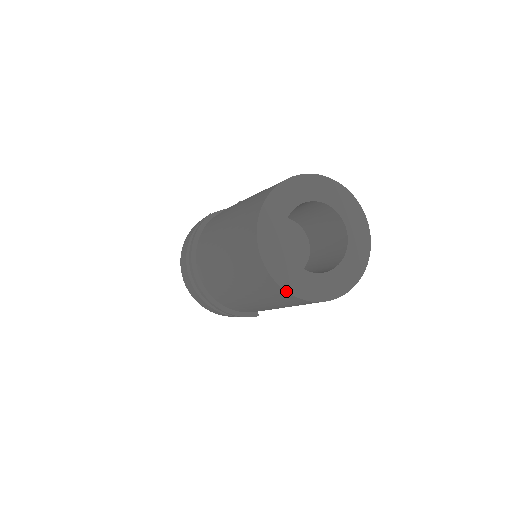
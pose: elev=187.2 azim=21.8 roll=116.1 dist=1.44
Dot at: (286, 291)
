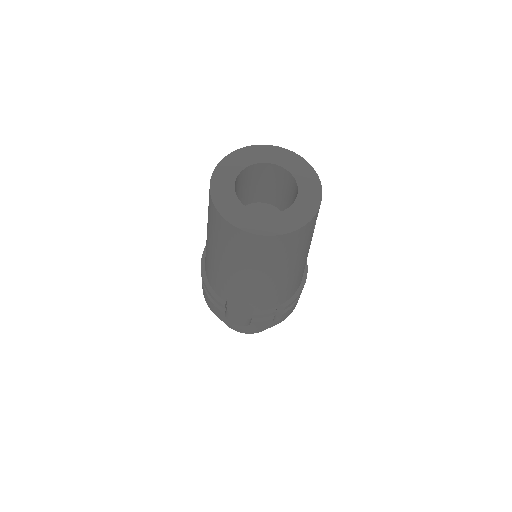
Dot at: (211, 196)
